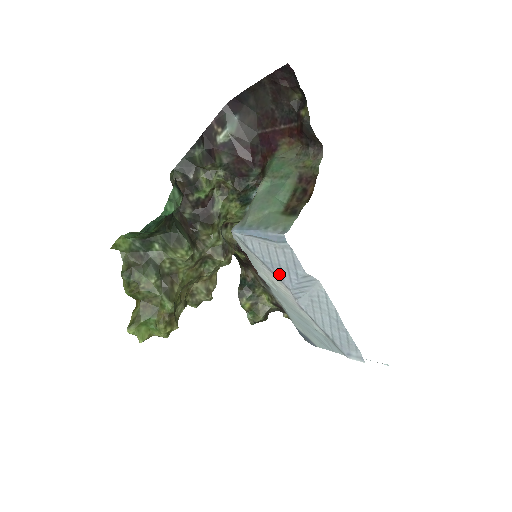
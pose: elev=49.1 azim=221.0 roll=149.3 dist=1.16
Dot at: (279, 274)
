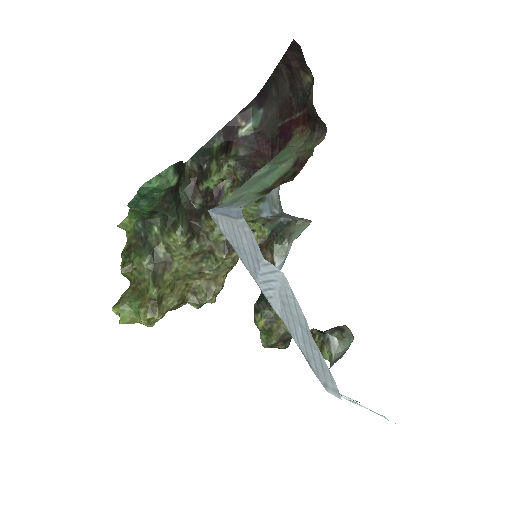
Dot at: (246, 262)
